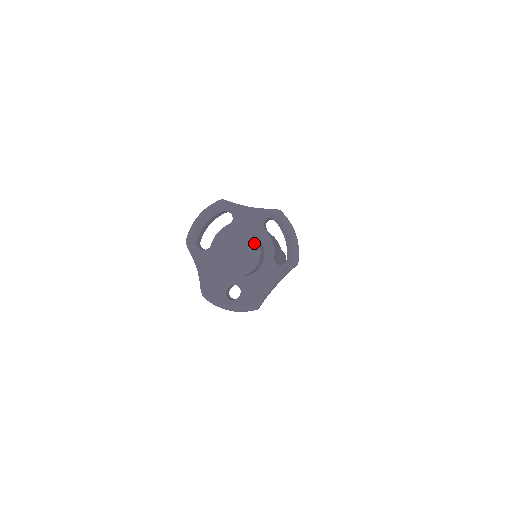
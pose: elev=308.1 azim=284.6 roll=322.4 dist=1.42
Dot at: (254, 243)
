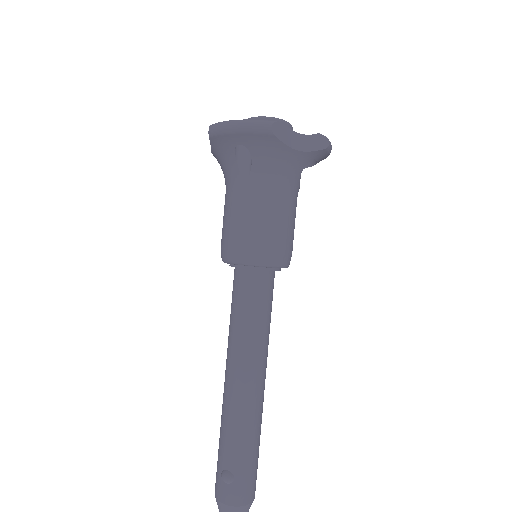
Dot at: occluded
